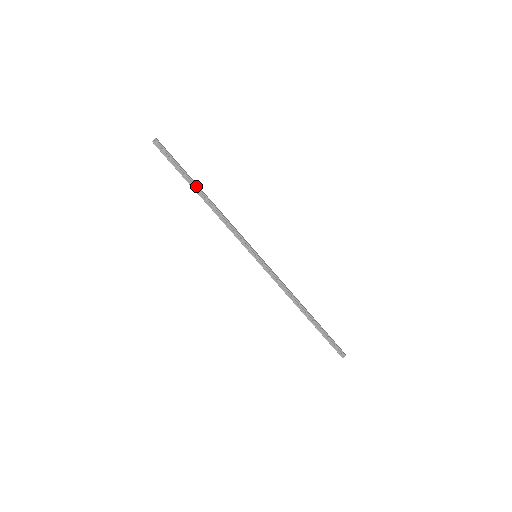
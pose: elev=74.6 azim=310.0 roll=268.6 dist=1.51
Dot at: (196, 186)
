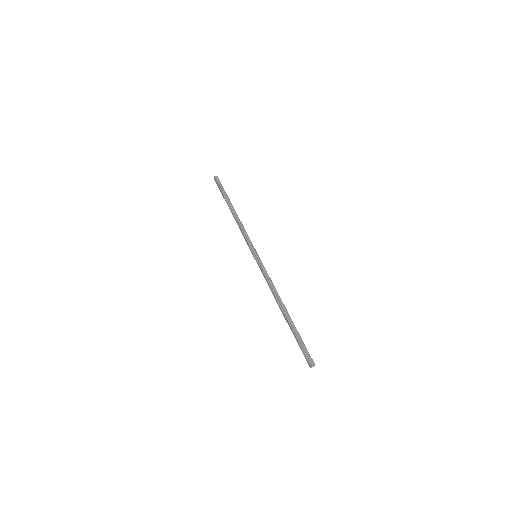
Dot at: (231, 203)
